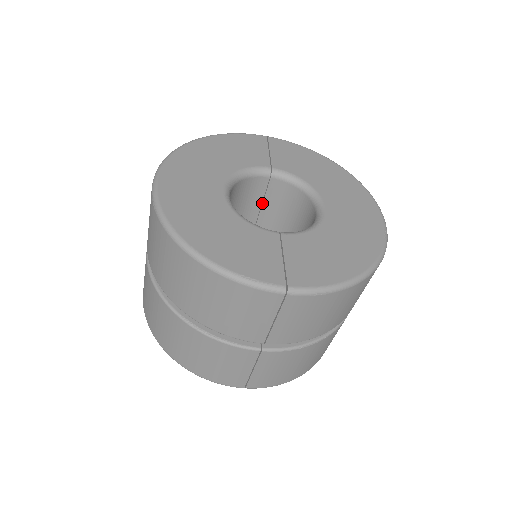
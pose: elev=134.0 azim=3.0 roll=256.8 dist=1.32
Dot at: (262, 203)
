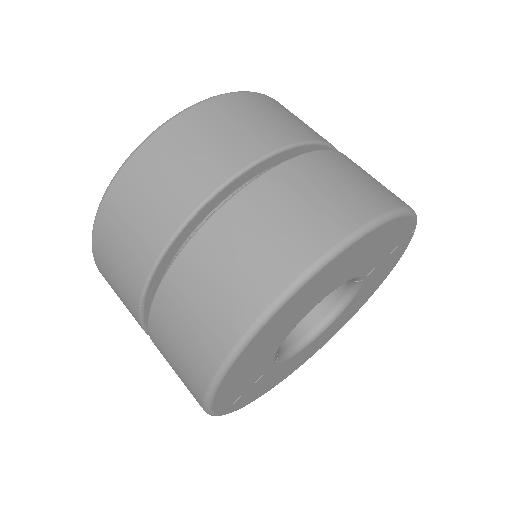
Dot at: occluded
